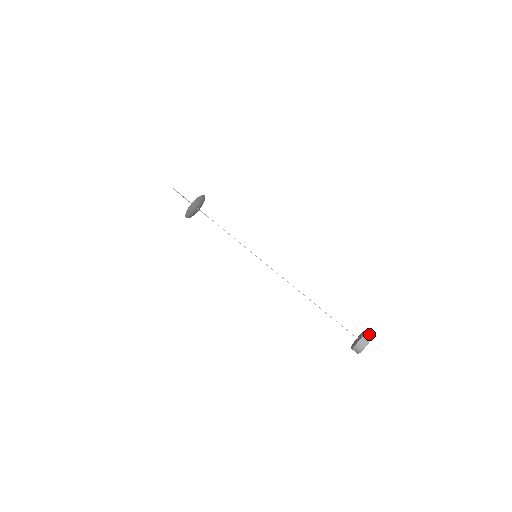
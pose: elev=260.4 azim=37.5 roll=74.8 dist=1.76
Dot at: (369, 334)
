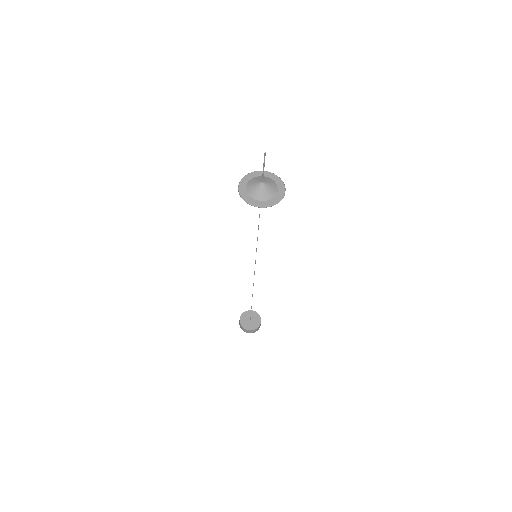
Dot at: occluded
